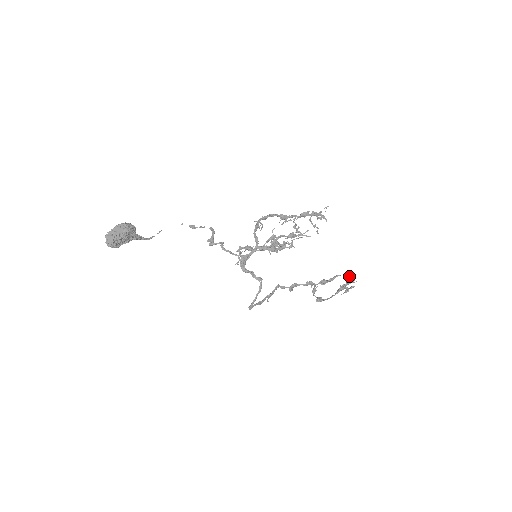
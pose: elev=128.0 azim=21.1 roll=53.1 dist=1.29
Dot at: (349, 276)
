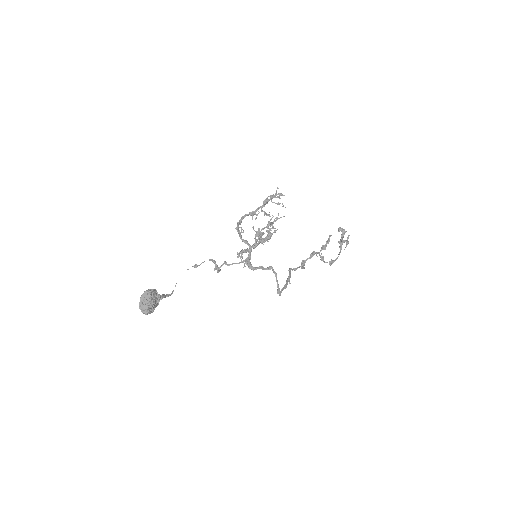
Dot at: (338, 230)
